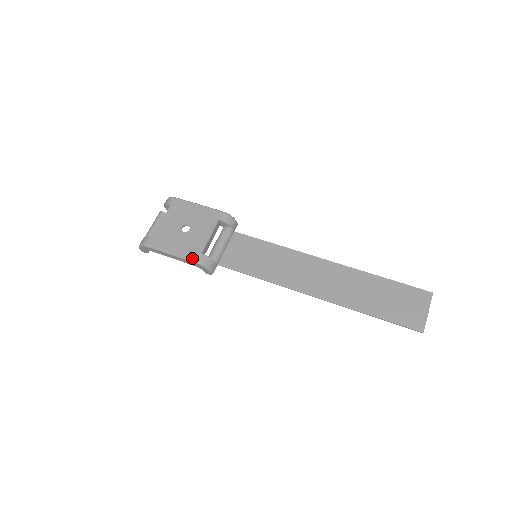
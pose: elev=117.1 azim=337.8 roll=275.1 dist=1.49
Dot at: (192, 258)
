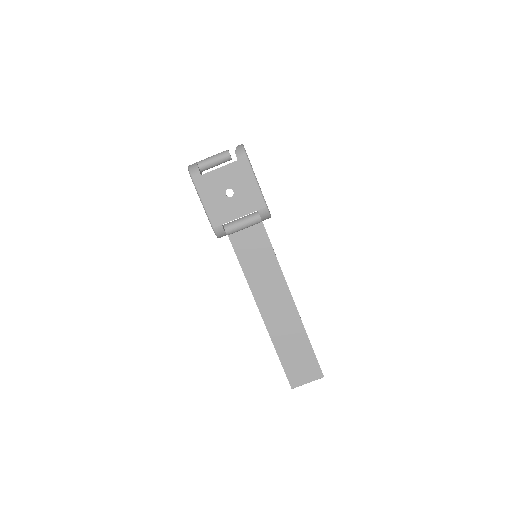
Dot at: (212, 222)
